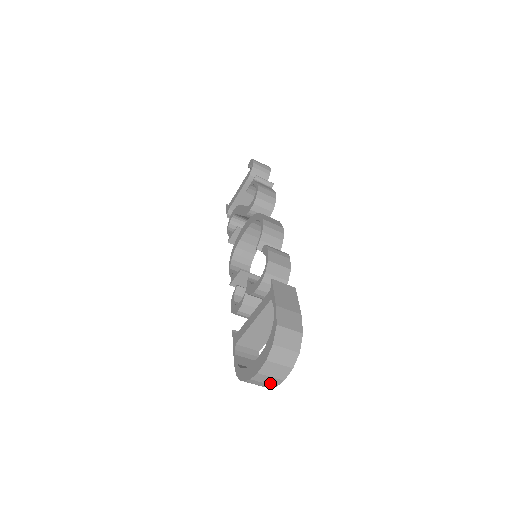
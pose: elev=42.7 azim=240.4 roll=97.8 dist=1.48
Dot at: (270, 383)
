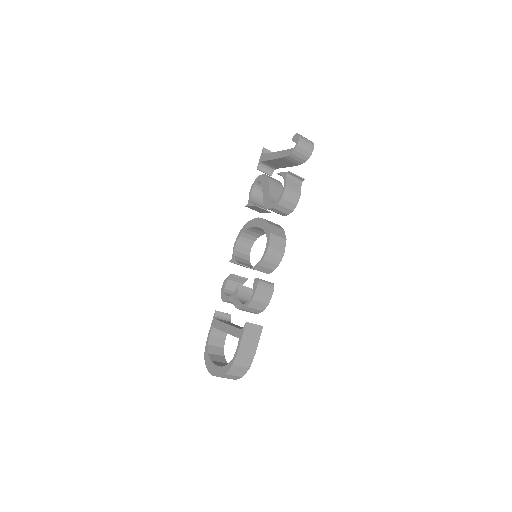
Dot at: occluded
